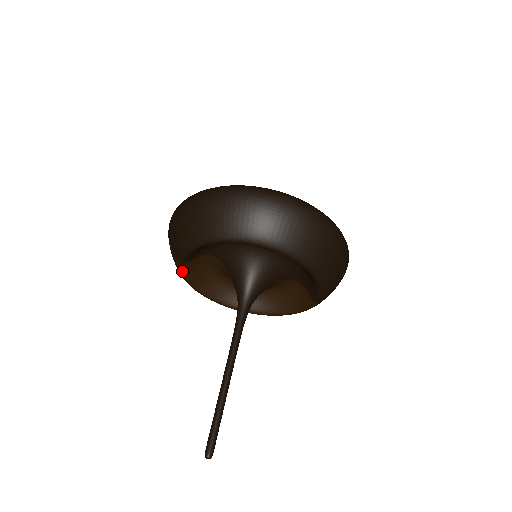
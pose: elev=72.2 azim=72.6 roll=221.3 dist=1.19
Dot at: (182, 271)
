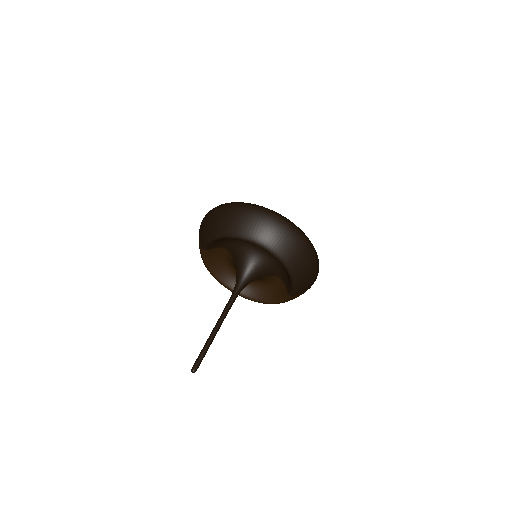
Dot at: (203, 256)
